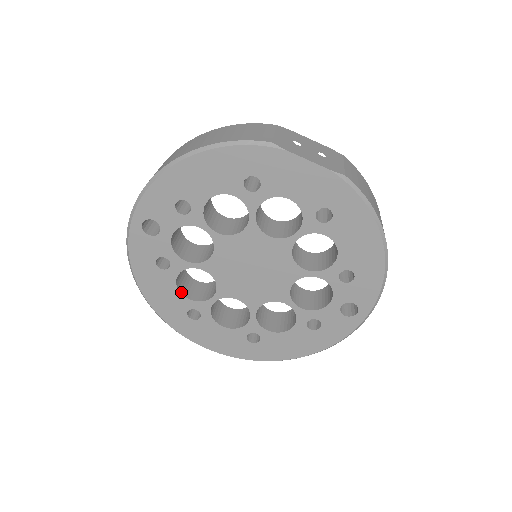
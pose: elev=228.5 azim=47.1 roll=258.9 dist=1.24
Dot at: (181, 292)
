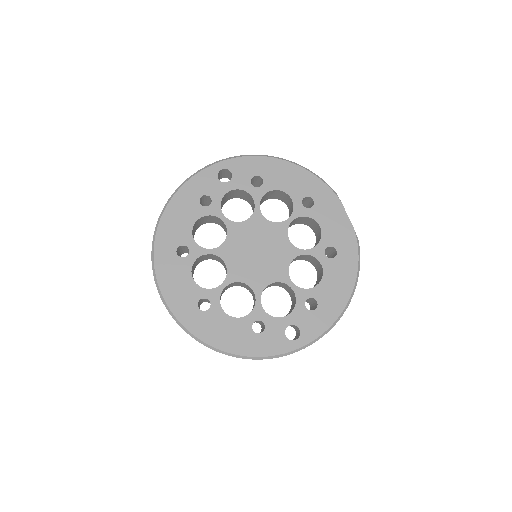
Dot at: occluded
